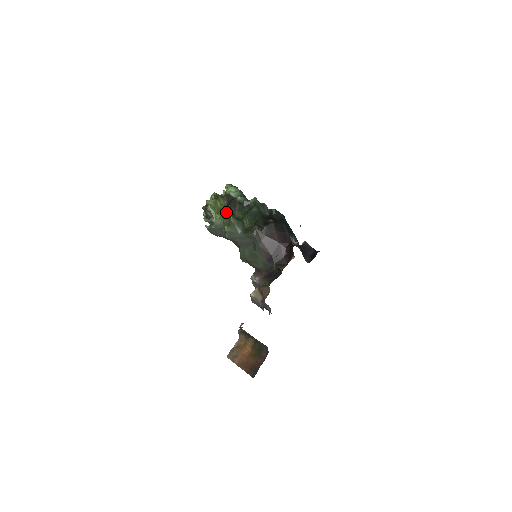
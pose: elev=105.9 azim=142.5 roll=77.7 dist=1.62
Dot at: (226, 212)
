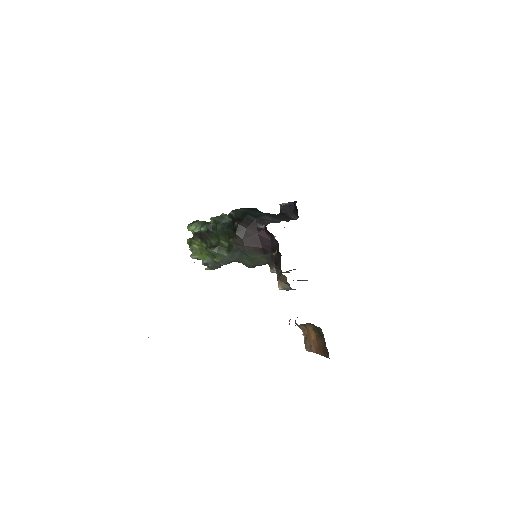
Dot at: (205, 248)
